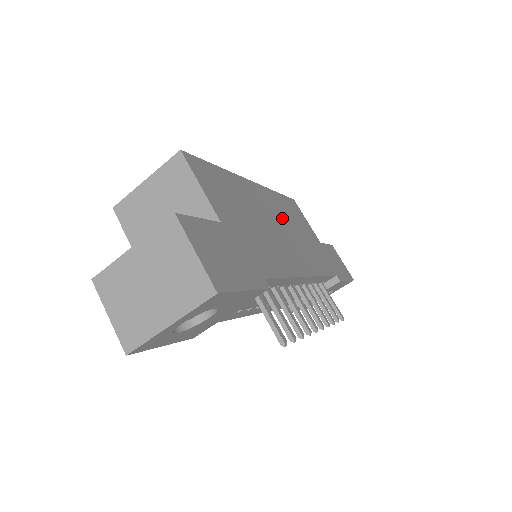
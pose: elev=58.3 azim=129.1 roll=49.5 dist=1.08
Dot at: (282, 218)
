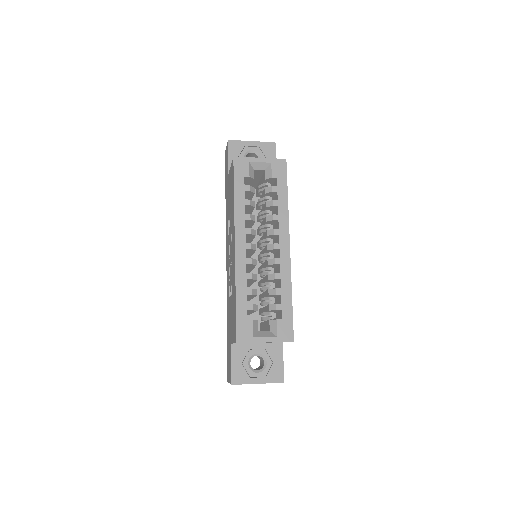
Dot at: occluded
